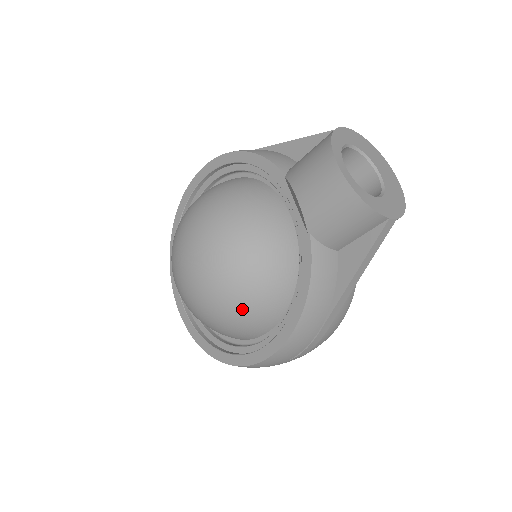
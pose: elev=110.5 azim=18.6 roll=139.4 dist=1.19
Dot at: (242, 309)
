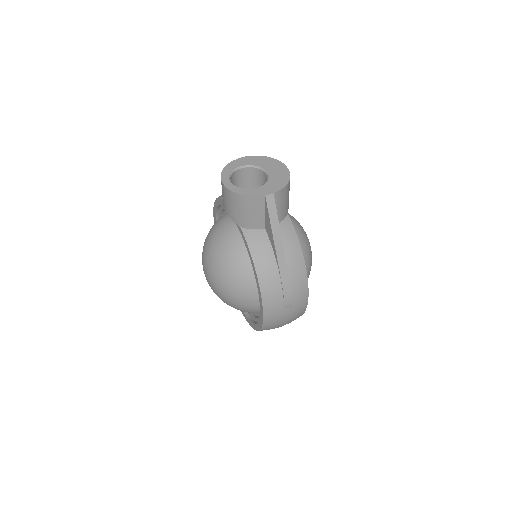
Dot at: (236, 289)
